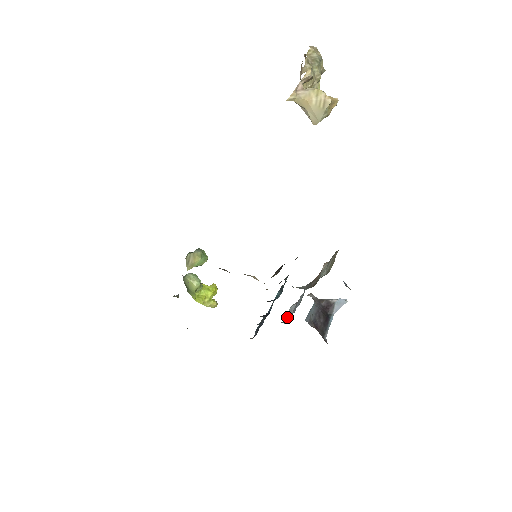
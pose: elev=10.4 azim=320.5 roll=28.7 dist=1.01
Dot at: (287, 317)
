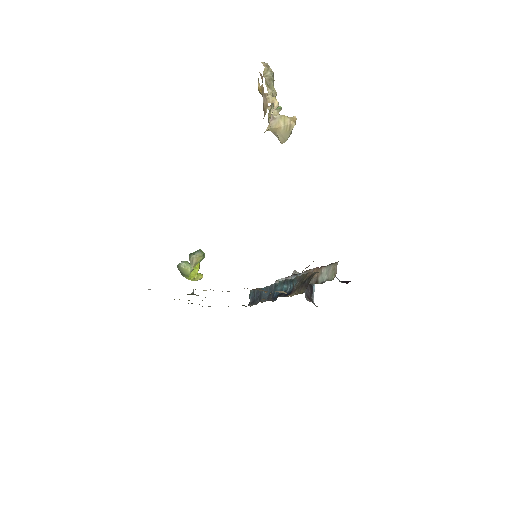
Dot at: occluded
